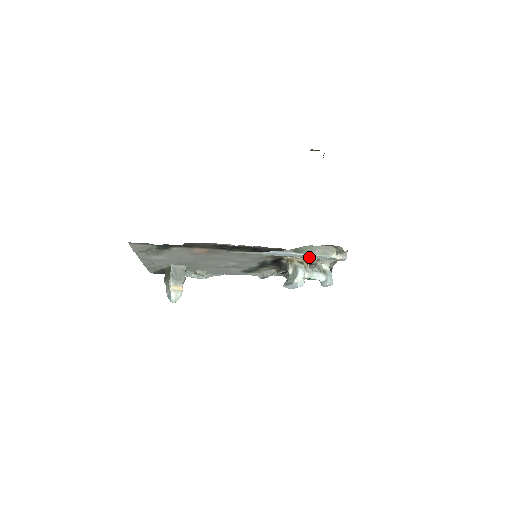
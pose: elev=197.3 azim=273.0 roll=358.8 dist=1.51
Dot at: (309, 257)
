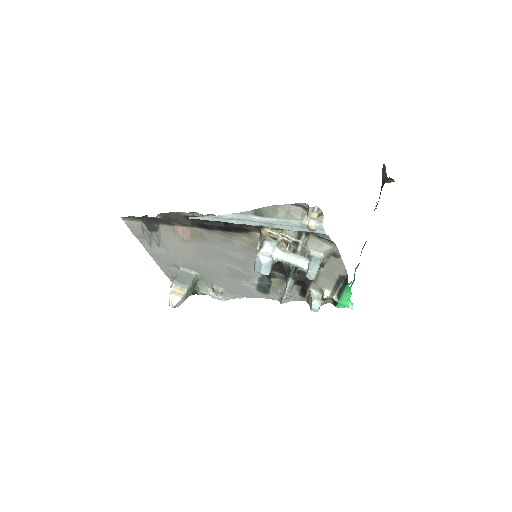
Dot at: (277, 225)
